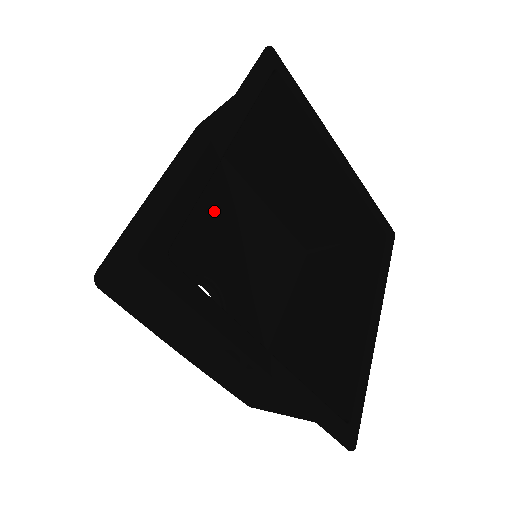
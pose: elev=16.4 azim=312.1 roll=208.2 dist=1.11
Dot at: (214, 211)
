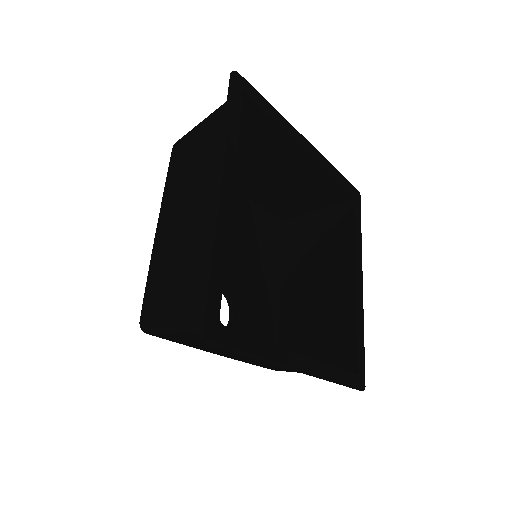
Dot at: occluded
